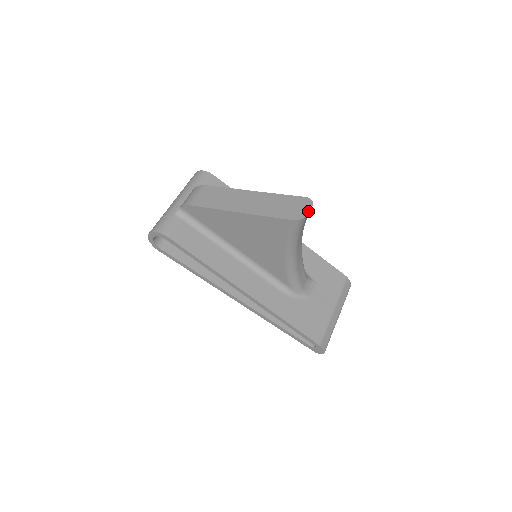
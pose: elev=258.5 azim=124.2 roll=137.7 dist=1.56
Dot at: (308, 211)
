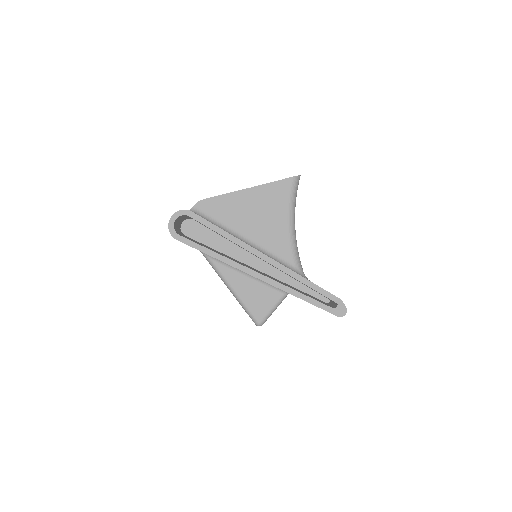
Dot at: occluded
